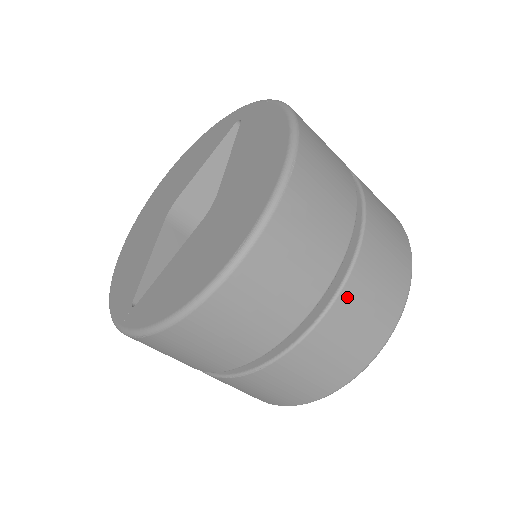
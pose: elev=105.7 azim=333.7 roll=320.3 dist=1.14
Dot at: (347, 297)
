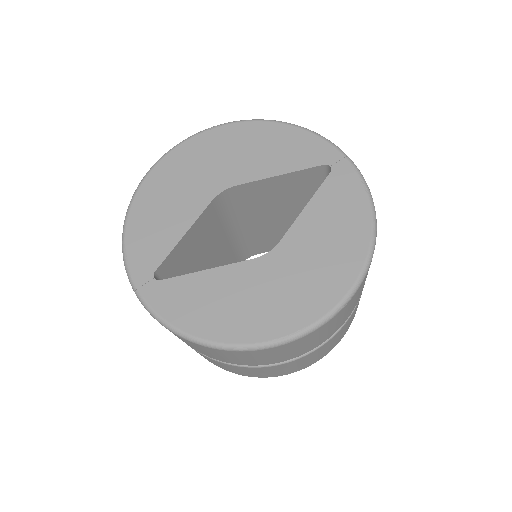
Dot at: (304, 358)
